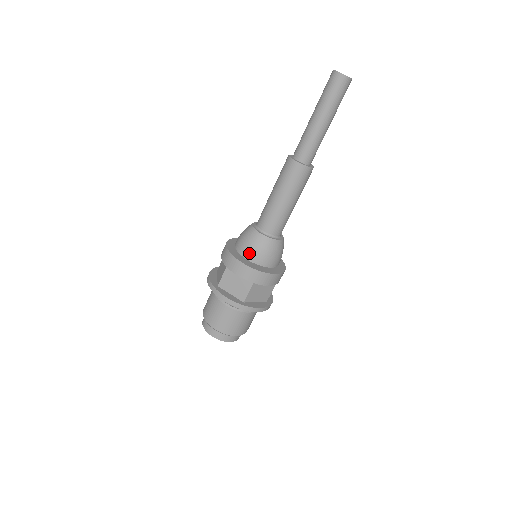
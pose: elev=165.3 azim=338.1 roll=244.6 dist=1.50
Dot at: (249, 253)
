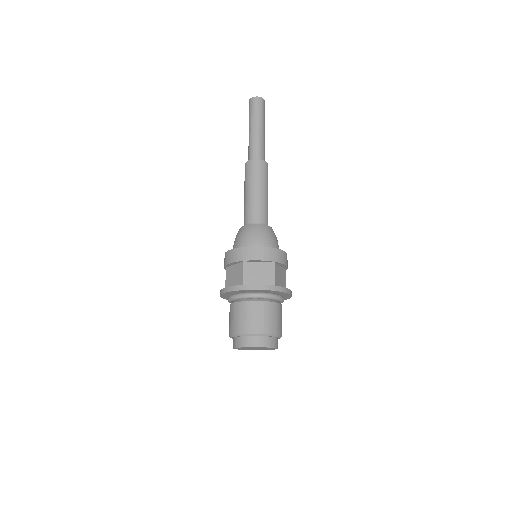
Dot at: (236, 244)
